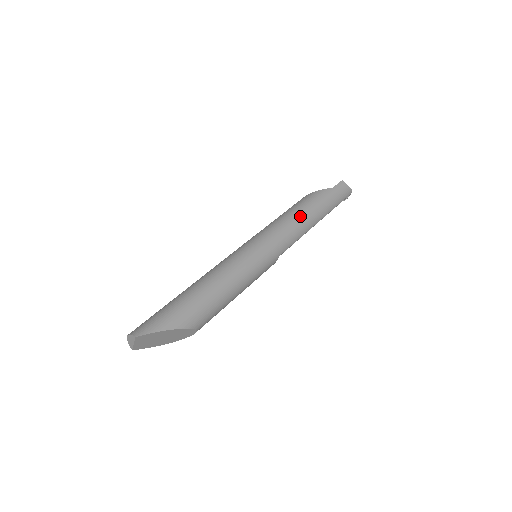
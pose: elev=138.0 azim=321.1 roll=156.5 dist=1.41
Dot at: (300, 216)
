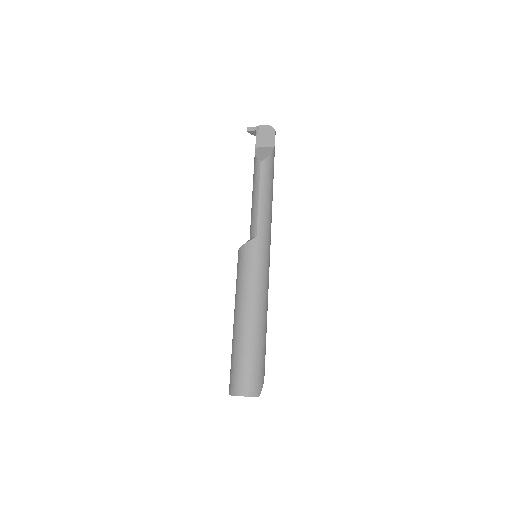
Dot at: (272, 200)
